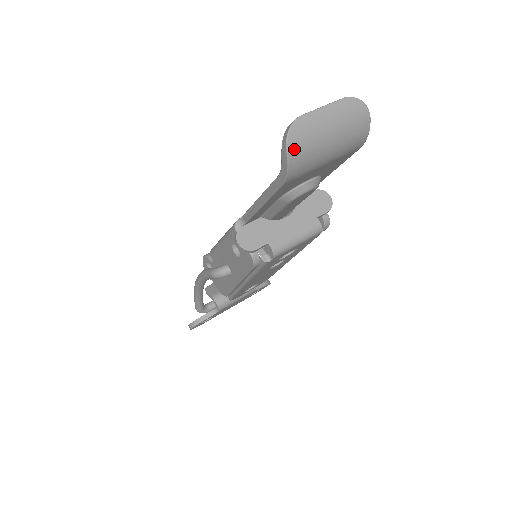
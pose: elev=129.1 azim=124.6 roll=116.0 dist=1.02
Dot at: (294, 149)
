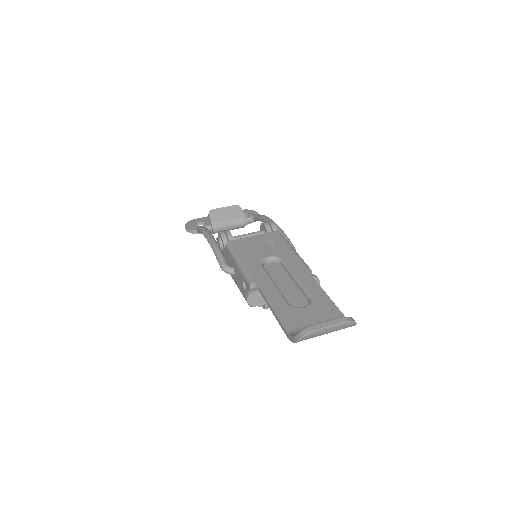
Dot at: occluded
